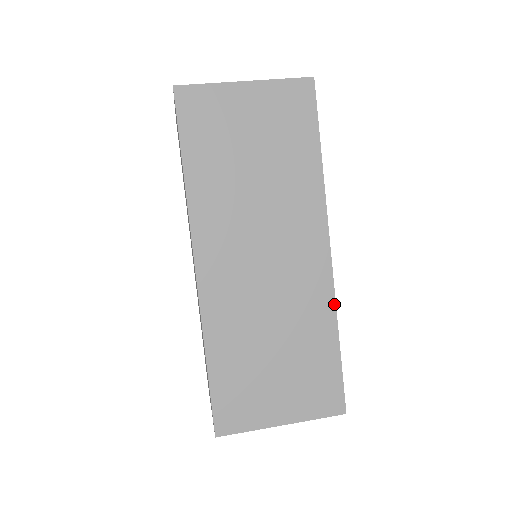
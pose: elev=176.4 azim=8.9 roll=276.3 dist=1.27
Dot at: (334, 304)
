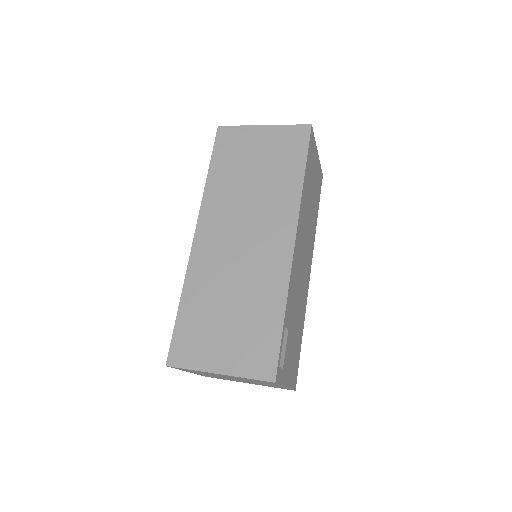
Dot at: (288, 283)
